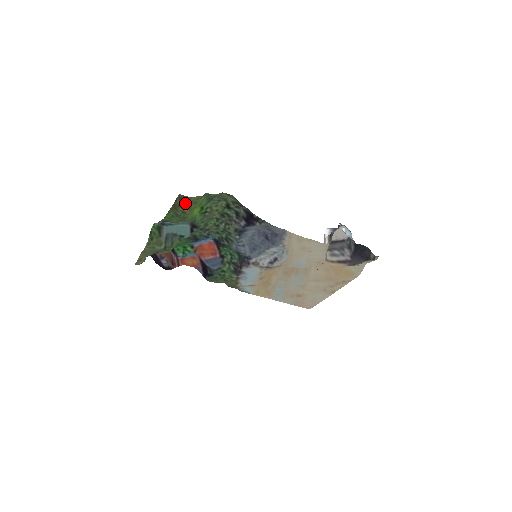
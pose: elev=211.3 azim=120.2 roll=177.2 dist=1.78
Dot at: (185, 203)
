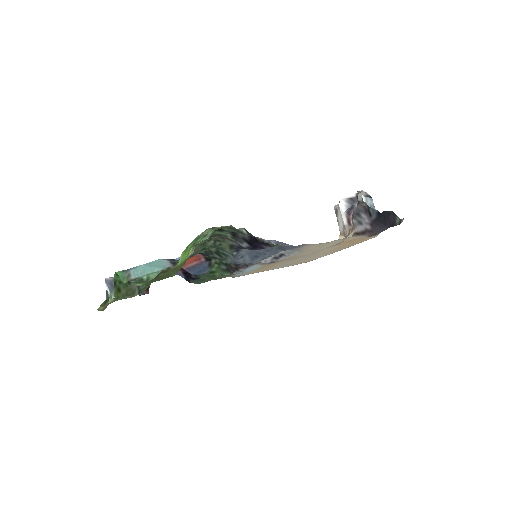
Dot at: (170, 271)
